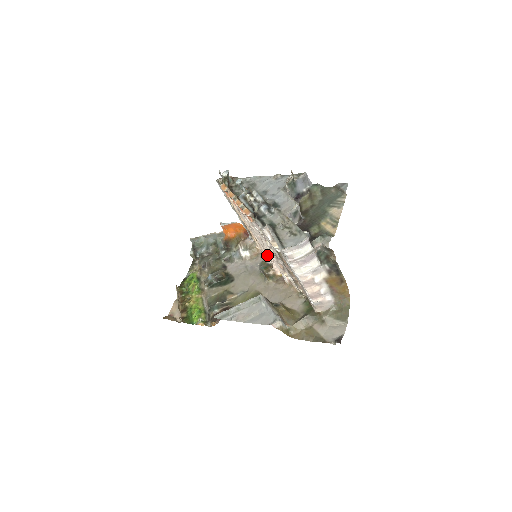
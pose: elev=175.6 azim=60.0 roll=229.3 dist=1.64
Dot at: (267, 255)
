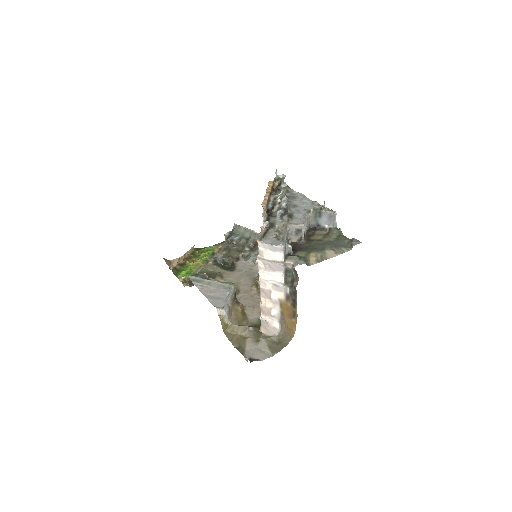
Dot at: occluded
